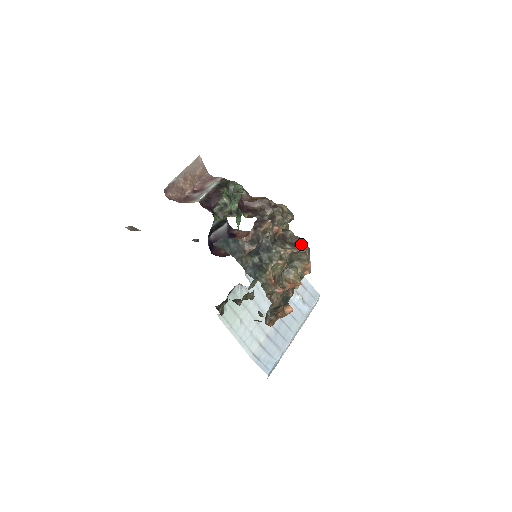
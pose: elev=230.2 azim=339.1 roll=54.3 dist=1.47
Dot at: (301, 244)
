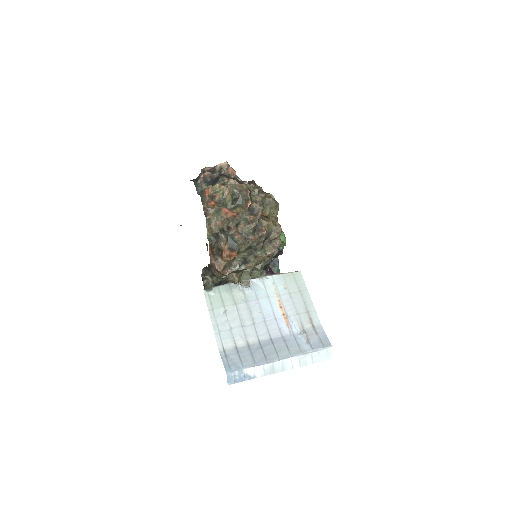
Dot at: (249, 187)
